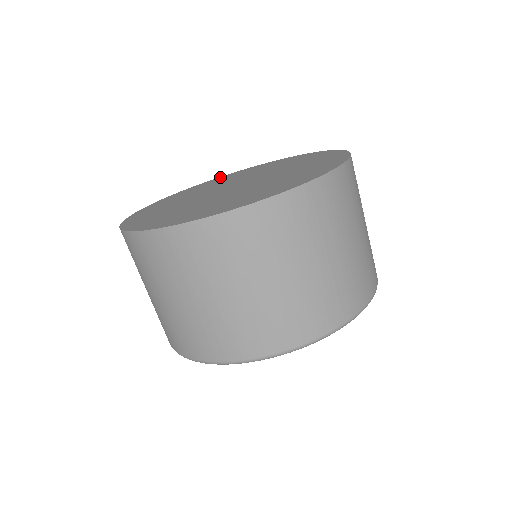
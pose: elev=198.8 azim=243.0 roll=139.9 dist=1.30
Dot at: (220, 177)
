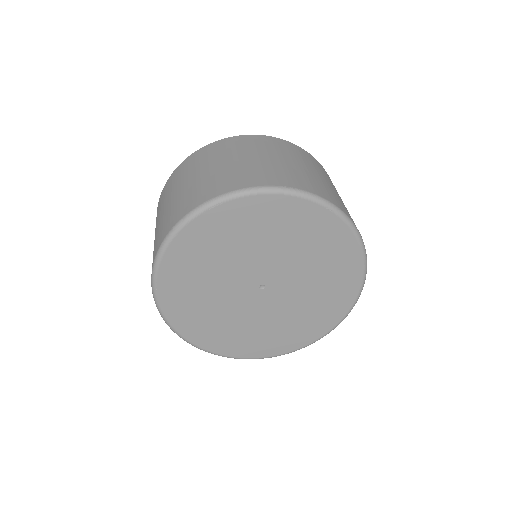
Dot at: occluded
